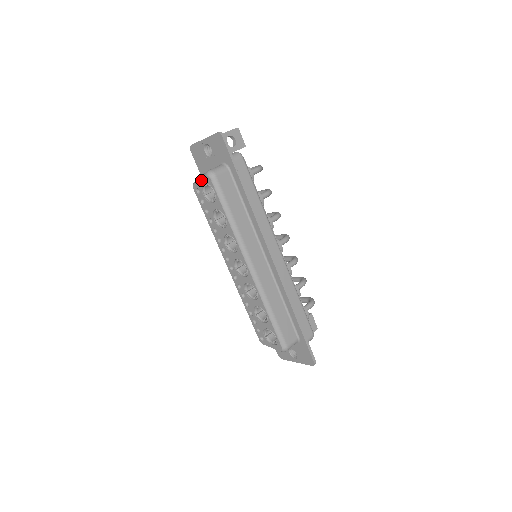
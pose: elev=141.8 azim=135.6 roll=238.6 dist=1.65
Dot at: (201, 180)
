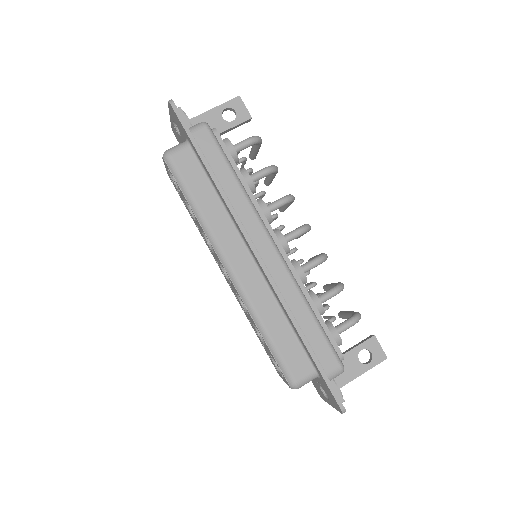
Dot at: (165, 165)
